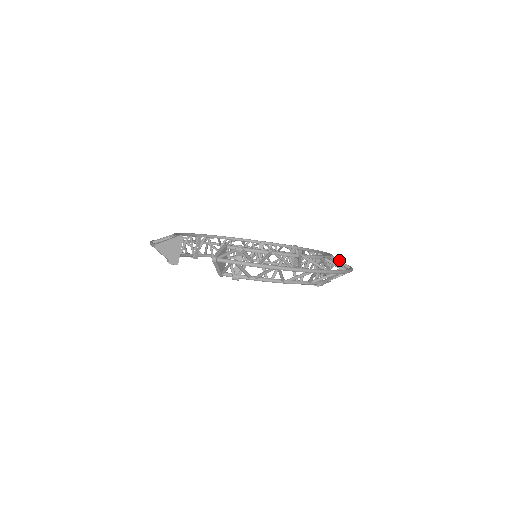
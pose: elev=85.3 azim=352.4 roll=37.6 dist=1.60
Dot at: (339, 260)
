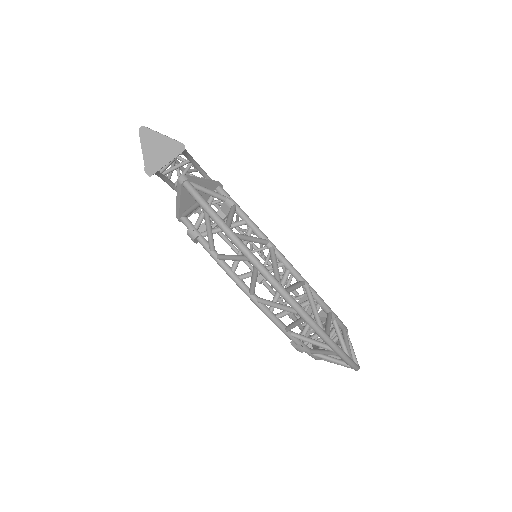
Dot at: occluded
